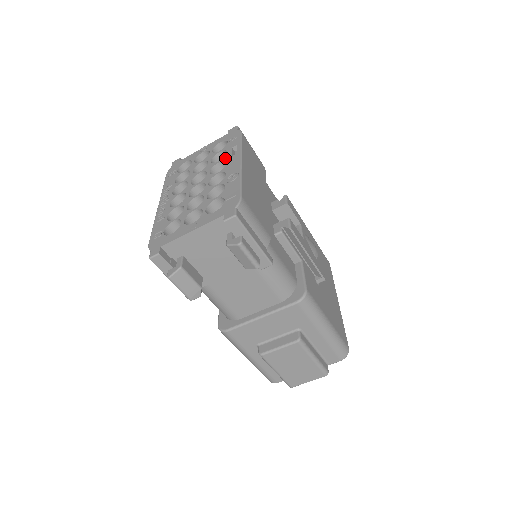
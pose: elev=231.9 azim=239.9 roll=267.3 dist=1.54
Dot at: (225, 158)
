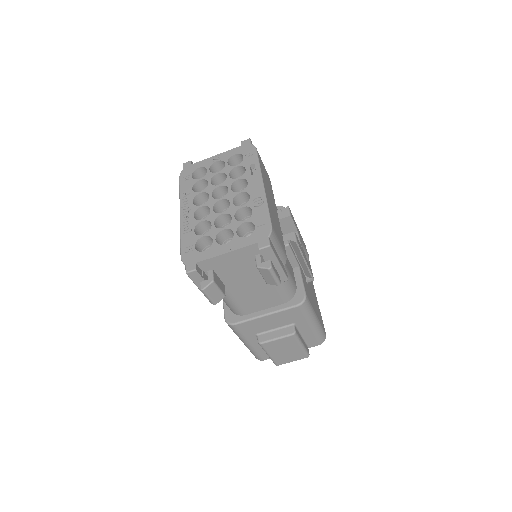
Dot at: (245, 176)
